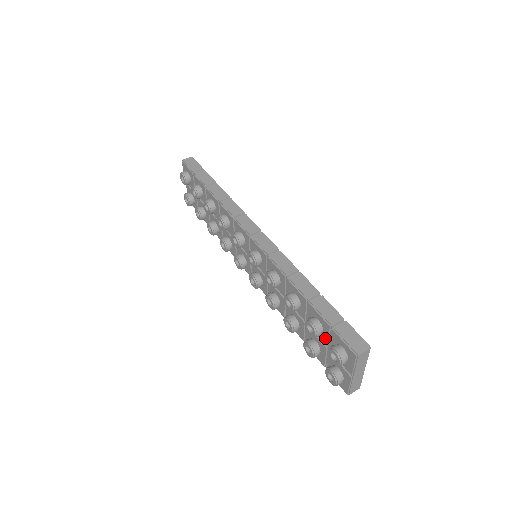
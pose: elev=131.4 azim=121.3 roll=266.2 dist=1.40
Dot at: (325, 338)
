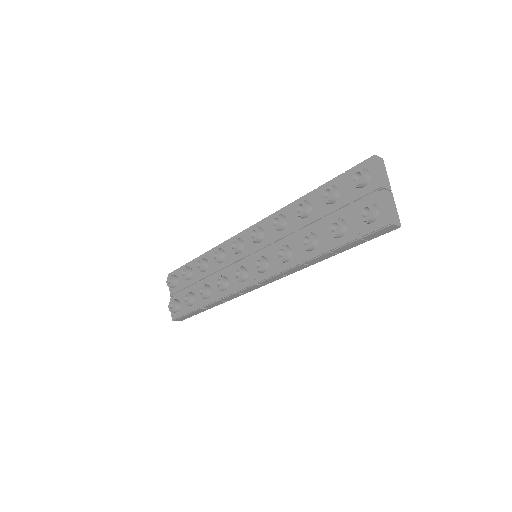
Dot at: (344, 196)
